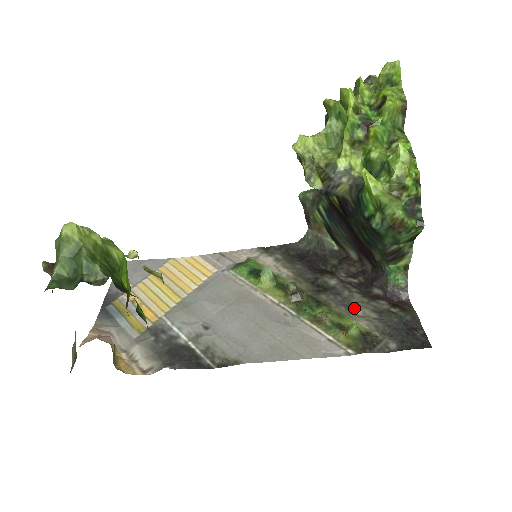
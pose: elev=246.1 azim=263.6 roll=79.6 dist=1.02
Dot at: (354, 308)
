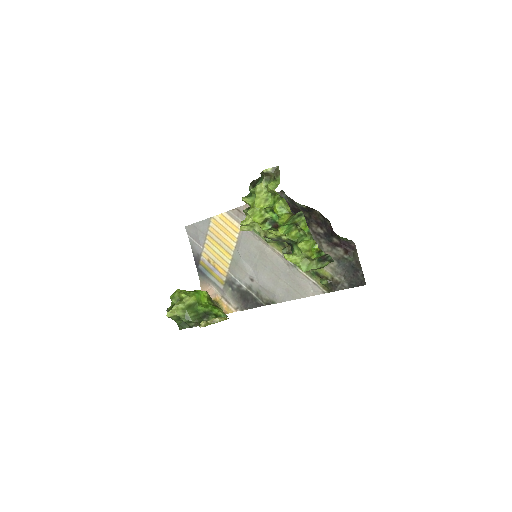
Dot at: occluded
